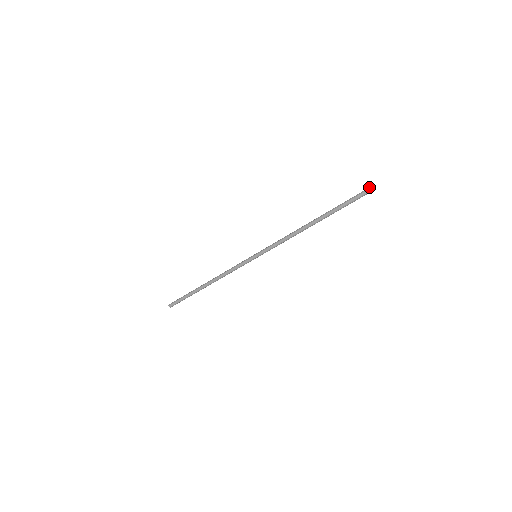
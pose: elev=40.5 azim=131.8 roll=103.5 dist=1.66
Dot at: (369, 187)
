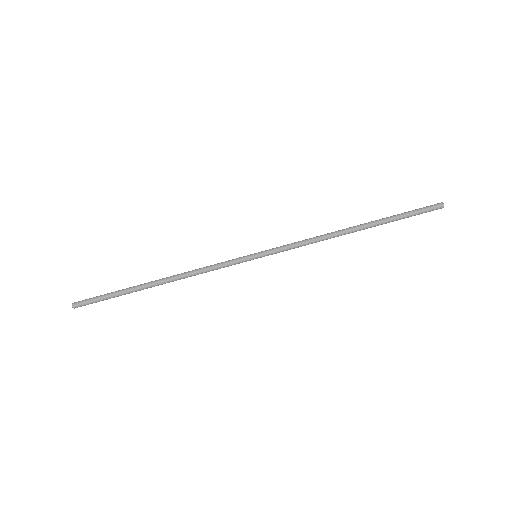
Dot at: (439, 204)
